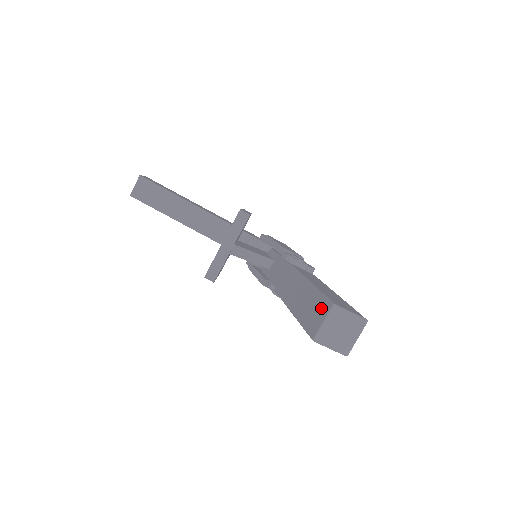
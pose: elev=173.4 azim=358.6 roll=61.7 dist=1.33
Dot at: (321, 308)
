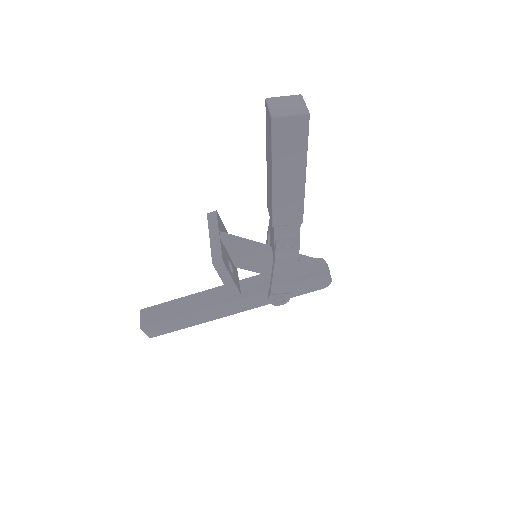
Dot at: (267, 118)
